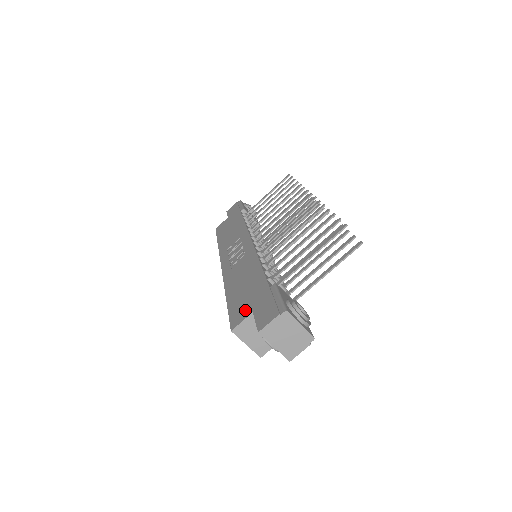
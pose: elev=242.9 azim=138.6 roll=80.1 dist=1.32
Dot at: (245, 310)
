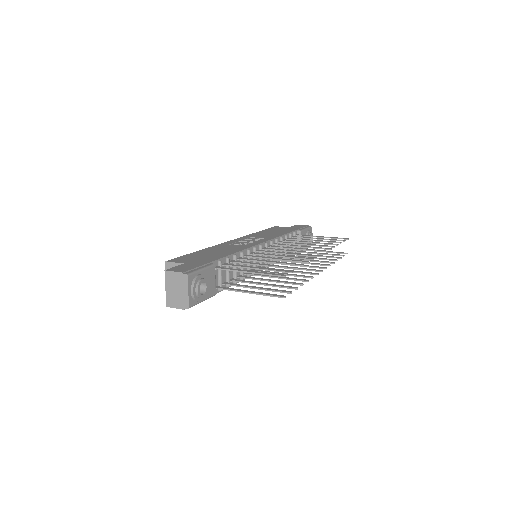
Dot at: (186, 260)
